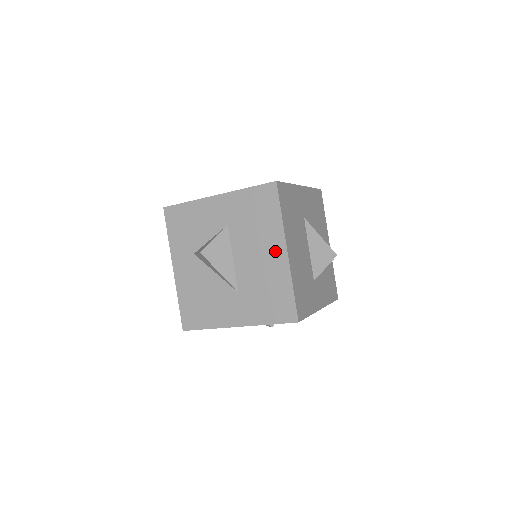
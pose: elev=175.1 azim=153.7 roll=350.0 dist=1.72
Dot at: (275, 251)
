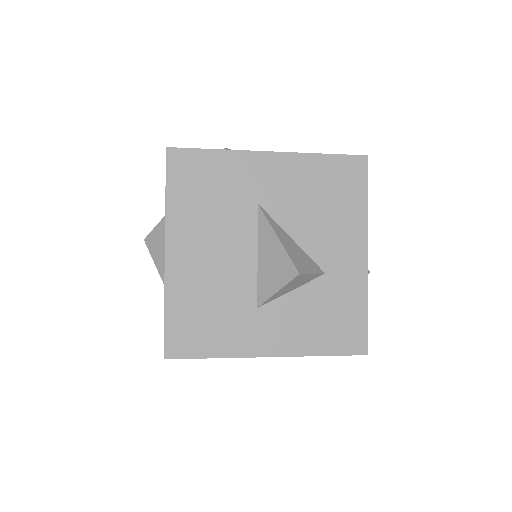
Dot at: occluded
